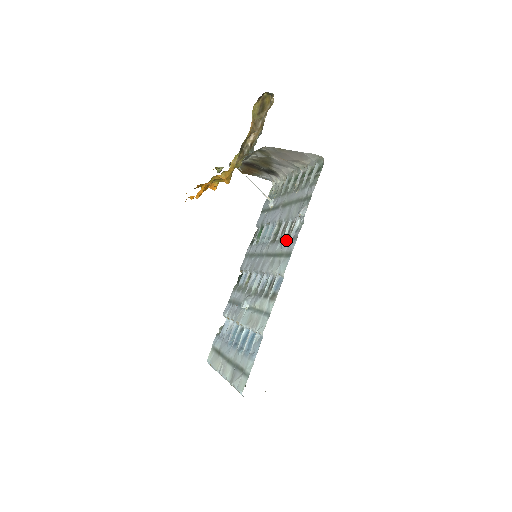
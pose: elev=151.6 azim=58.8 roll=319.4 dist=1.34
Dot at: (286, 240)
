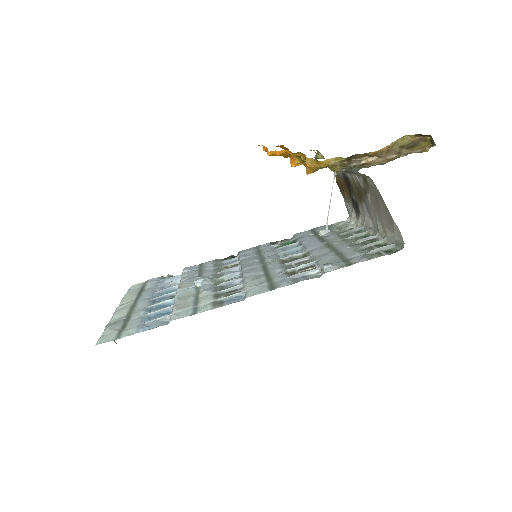
Dot at: (289, 273)
